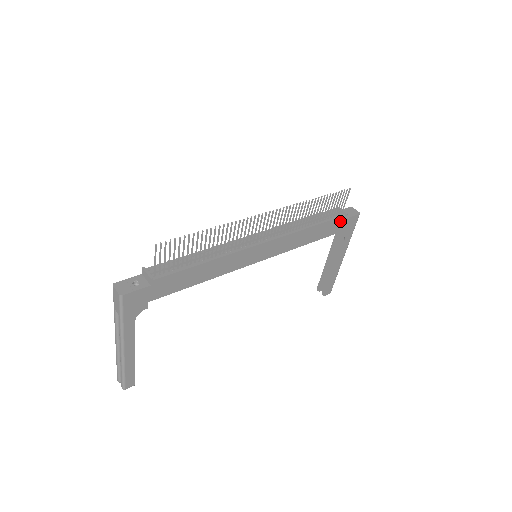
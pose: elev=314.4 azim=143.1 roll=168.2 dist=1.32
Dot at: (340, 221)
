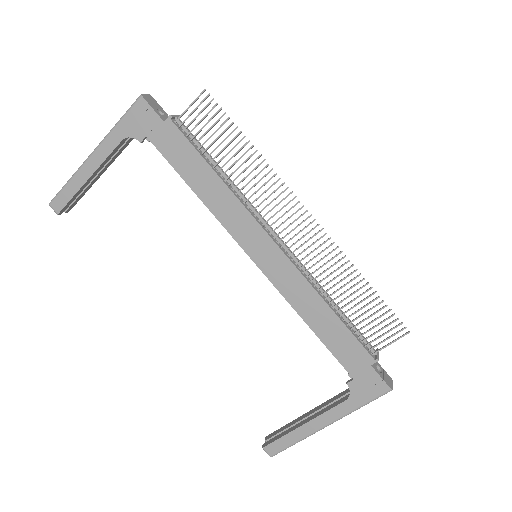
Dot at: (363, 358)
